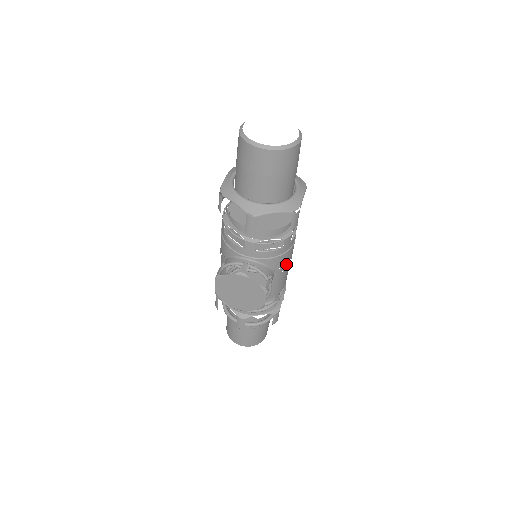
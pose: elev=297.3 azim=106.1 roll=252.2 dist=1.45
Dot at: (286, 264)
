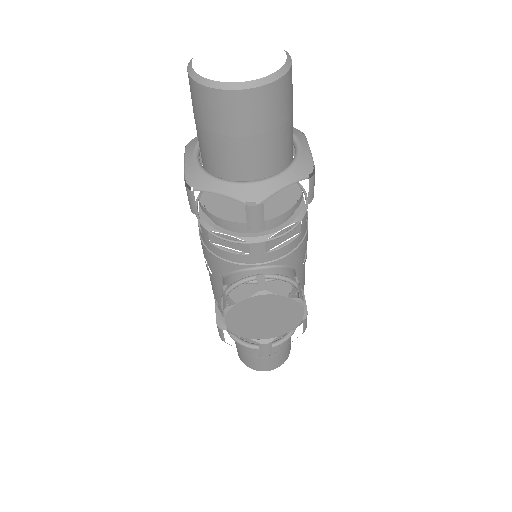
Dot at: (305, 252)
